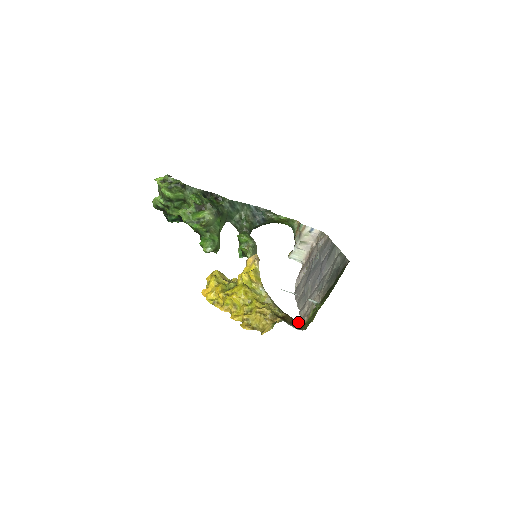
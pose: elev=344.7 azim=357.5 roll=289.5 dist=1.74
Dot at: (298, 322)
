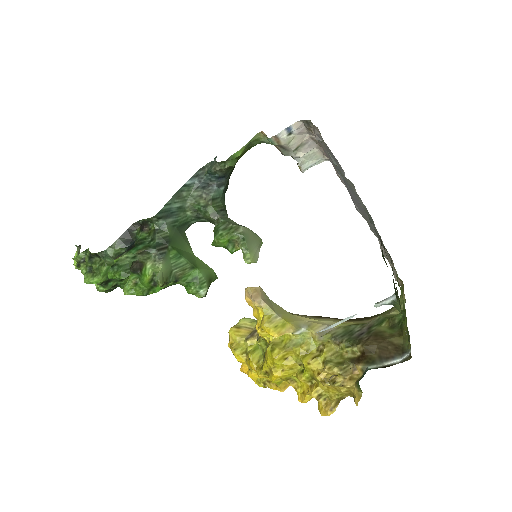
Dot at: (391, 324)
